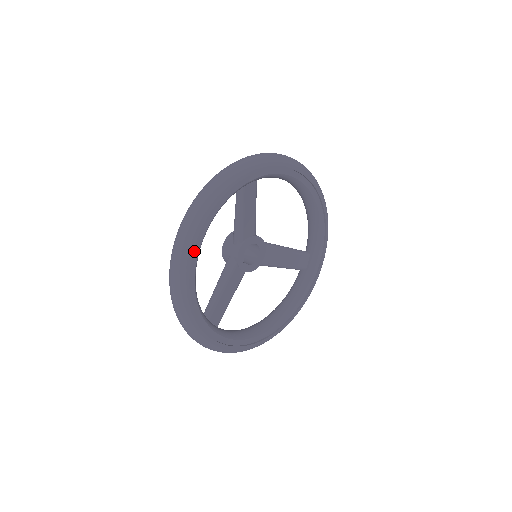
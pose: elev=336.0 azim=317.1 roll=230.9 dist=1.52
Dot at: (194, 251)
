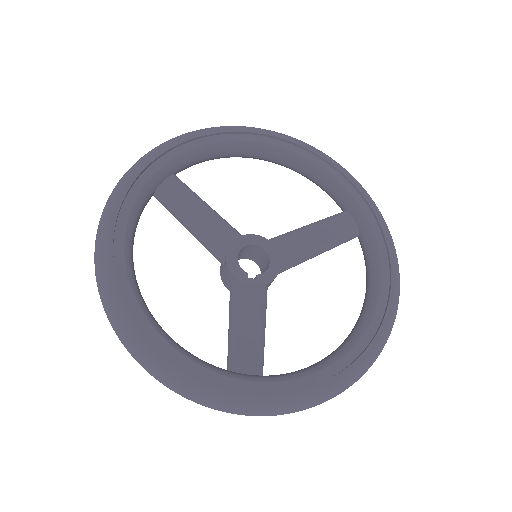
Dot at: (119, 288)
